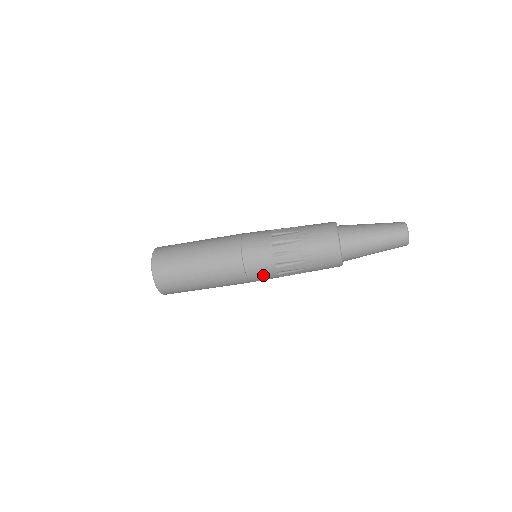
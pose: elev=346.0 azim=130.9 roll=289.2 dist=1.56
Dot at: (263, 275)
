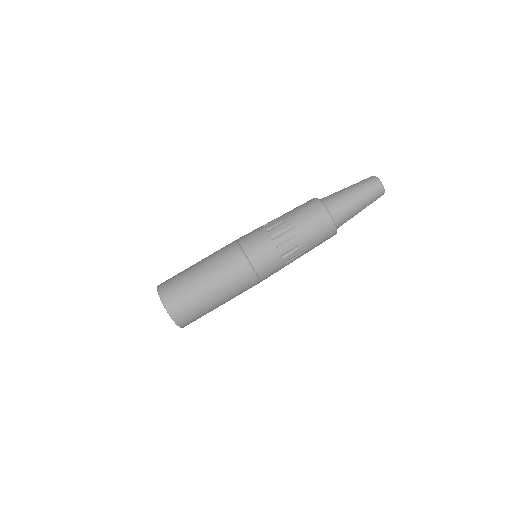
Dot at: (273, 270)
